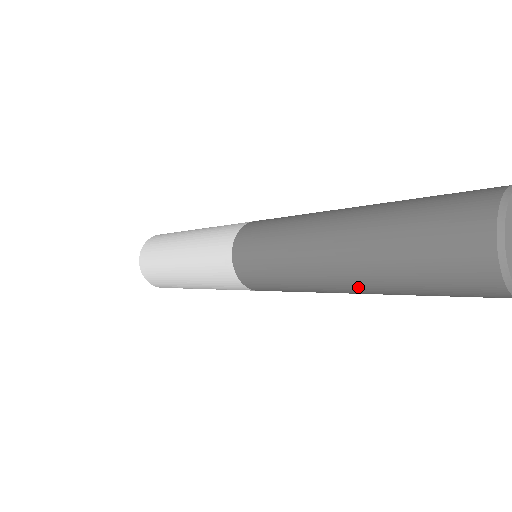
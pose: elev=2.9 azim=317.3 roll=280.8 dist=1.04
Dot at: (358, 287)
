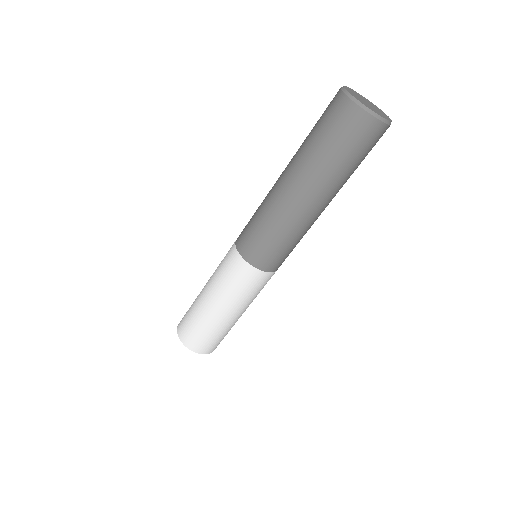
Dot at: (295, 175)
